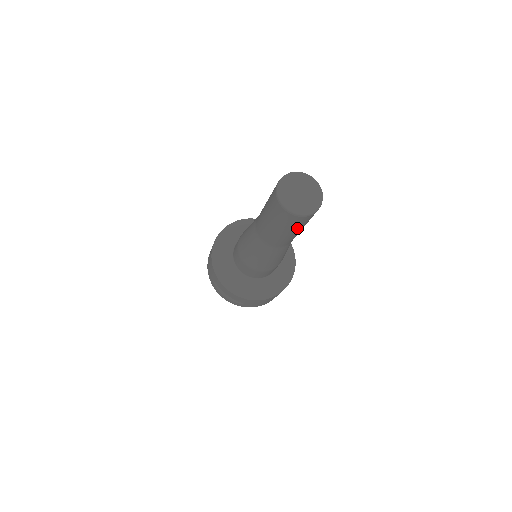
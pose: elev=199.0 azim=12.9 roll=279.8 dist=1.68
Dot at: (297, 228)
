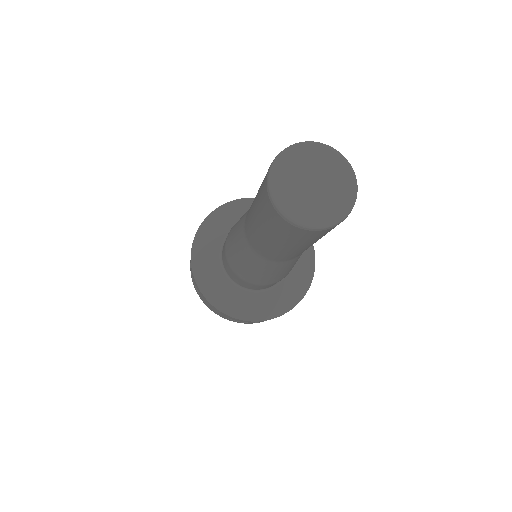
Dot at: (277, 236)
